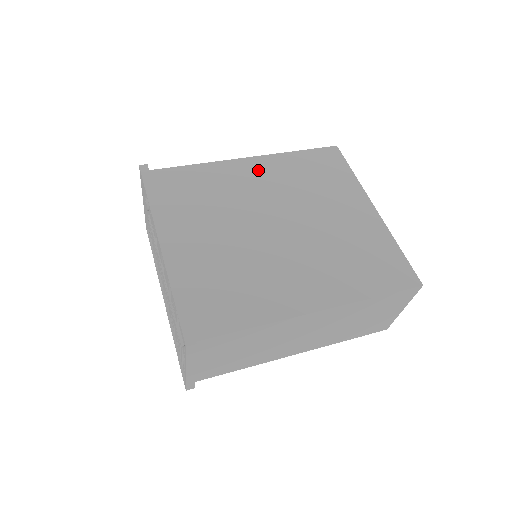
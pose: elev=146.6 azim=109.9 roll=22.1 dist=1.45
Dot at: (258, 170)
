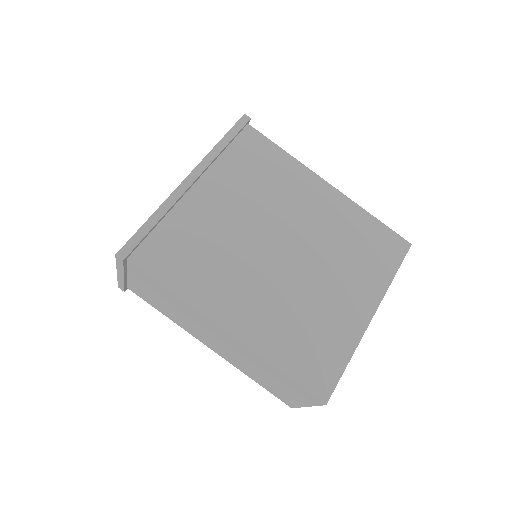
Dot at: (324, 199)
